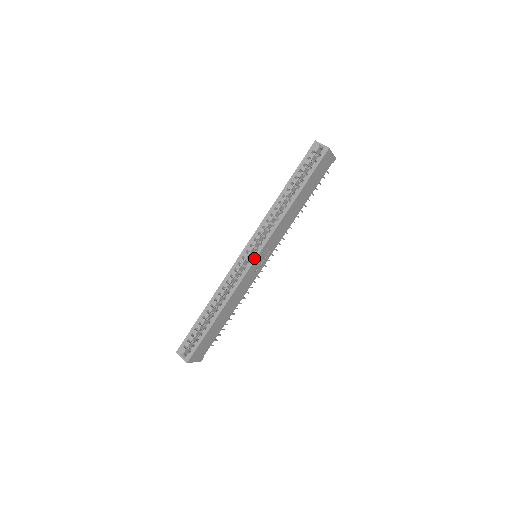
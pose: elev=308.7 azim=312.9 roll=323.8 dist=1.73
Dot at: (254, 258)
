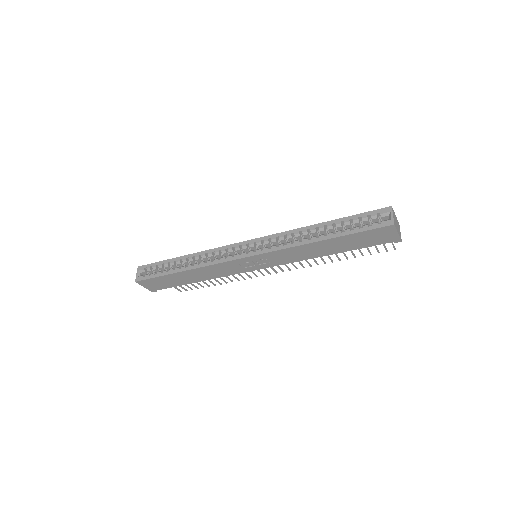
Dot at: (246, 255)
